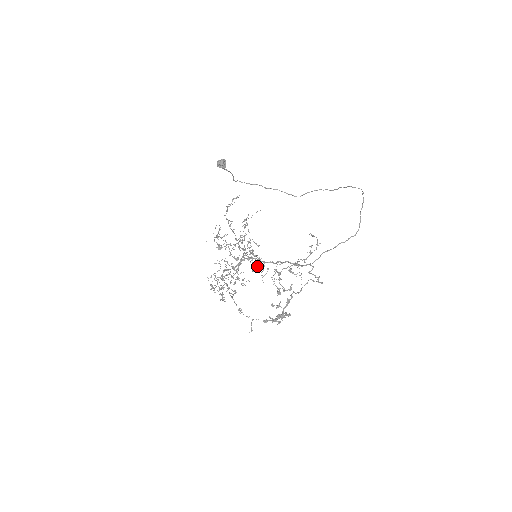
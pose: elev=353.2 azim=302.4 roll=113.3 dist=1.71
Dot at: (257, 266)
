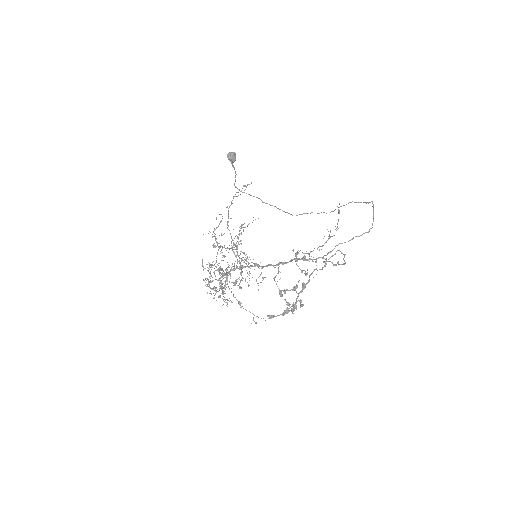
Dot at: occluded
